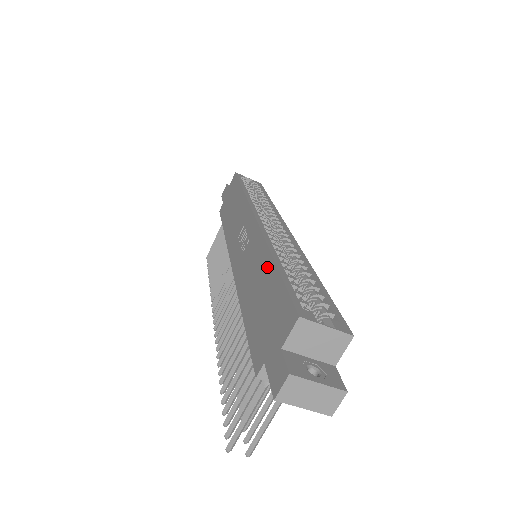
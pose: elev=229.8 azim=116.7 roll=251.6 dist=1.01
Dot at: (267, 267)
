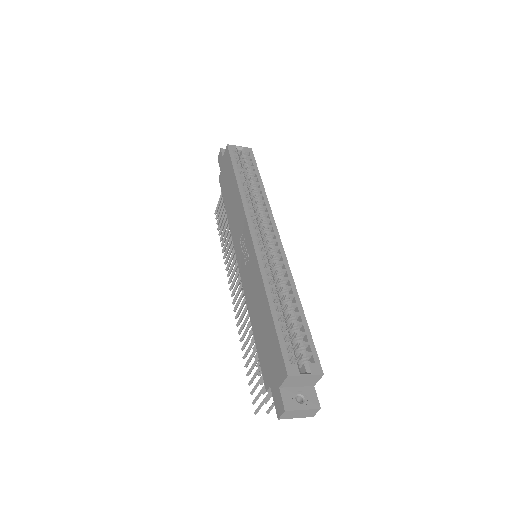
Dot at: (265, 306)
